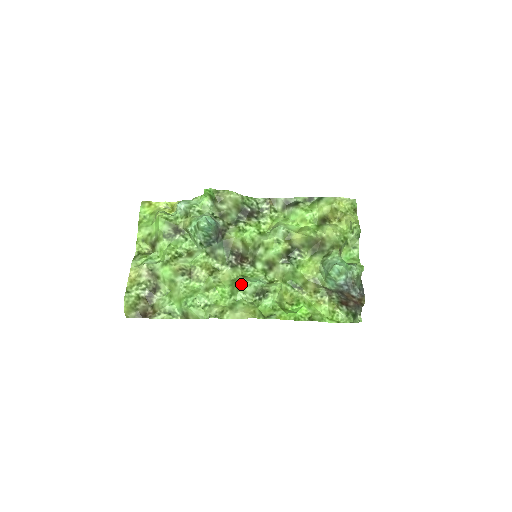
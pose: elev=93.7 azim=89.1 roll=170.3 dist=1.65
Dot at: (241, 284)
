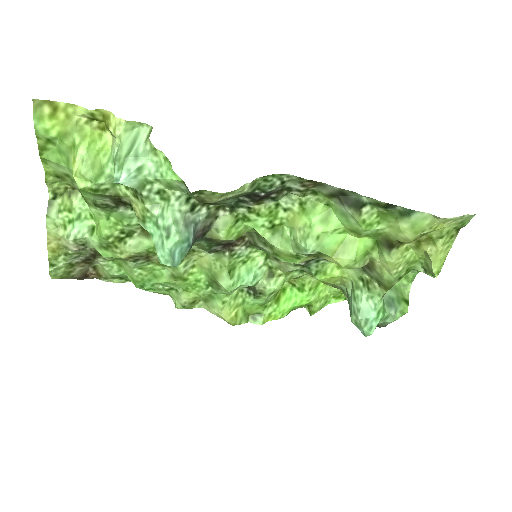
Dot at: (224, 289)
